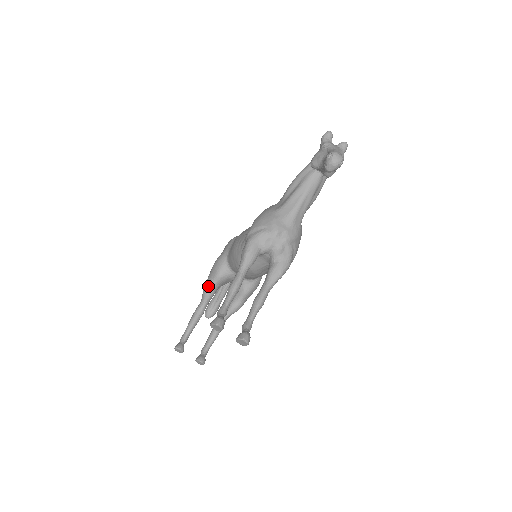
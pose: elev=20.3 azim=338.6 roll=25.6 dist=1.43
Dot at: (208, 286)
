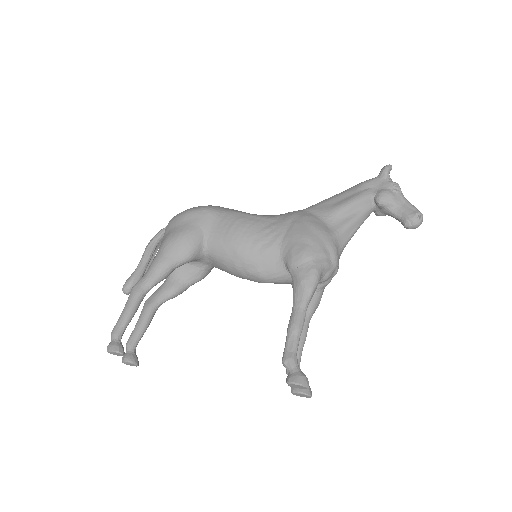
Dot at: (169, 268)
